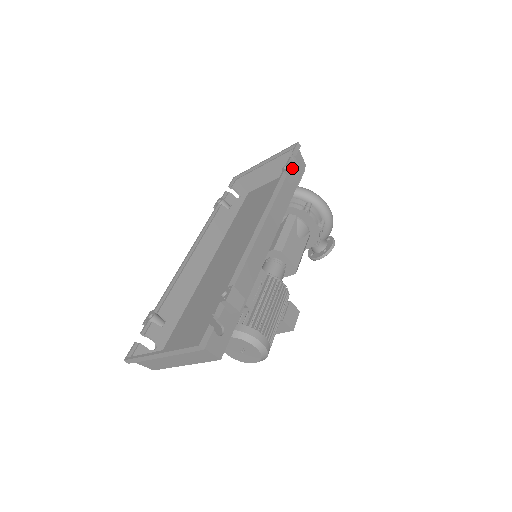
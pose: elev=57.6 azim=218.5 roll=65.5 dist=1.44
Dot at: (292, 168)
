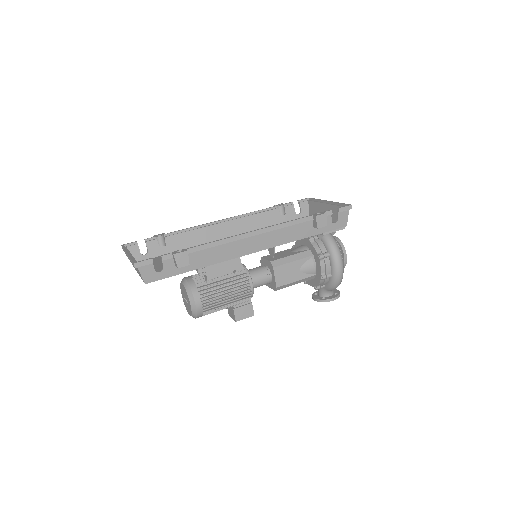
Dot at: (321, 217)
